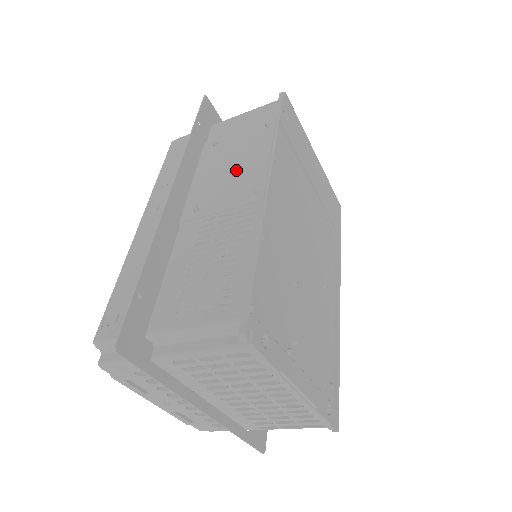
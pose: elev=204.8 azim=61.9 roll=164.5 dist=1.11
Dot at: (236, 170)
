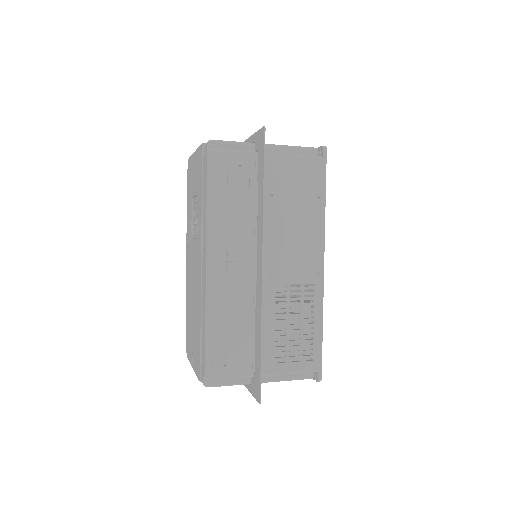
Dot at: (298, 240)
